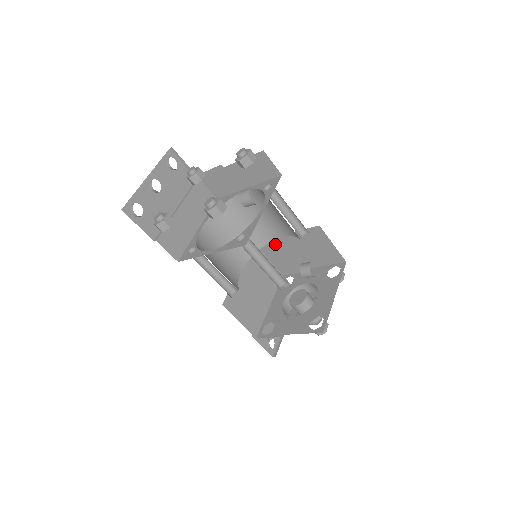
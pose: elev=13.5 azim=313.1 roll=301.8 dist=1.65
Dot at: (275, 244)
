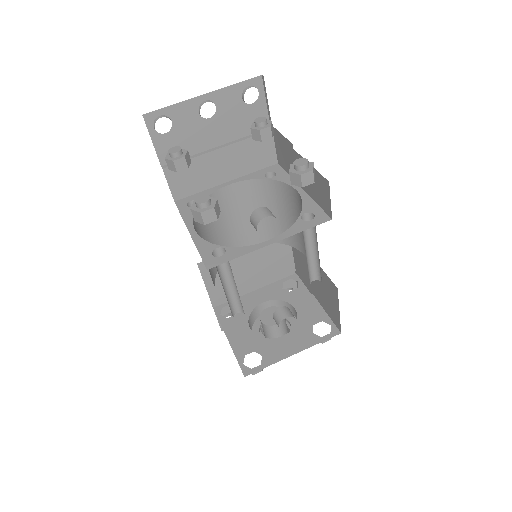
Dot at: occluded
